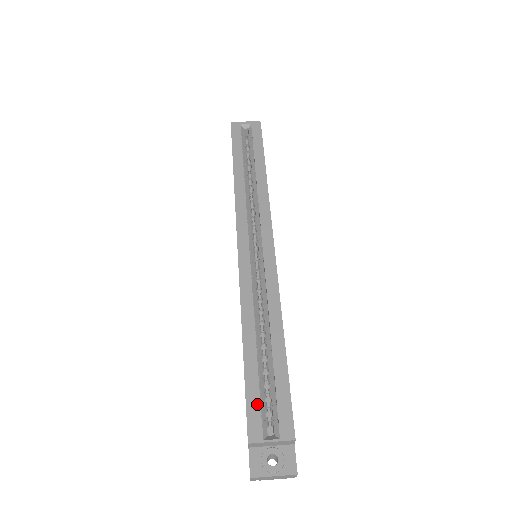
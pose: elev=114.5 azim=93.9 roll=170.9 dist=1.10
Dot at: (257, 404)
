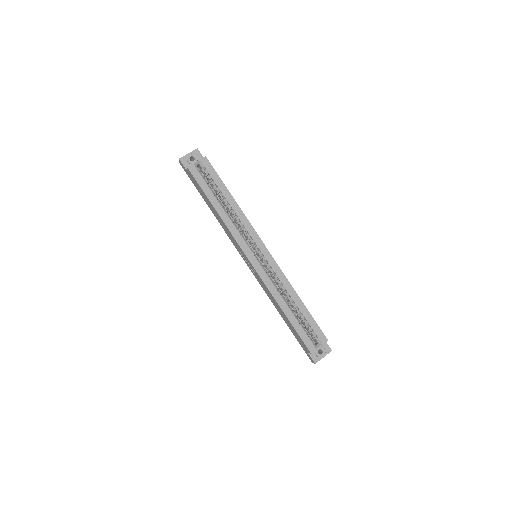
Dot at: (306, 336)
